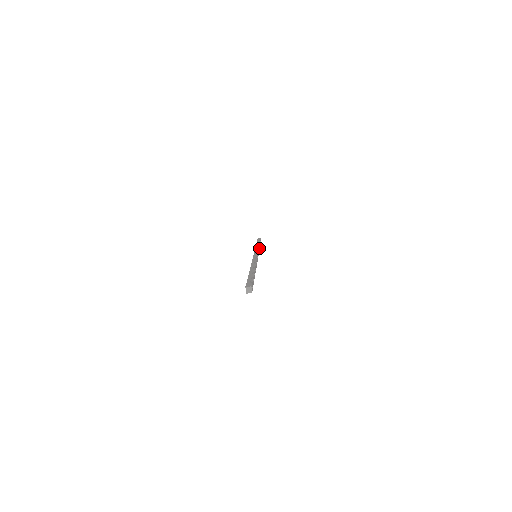
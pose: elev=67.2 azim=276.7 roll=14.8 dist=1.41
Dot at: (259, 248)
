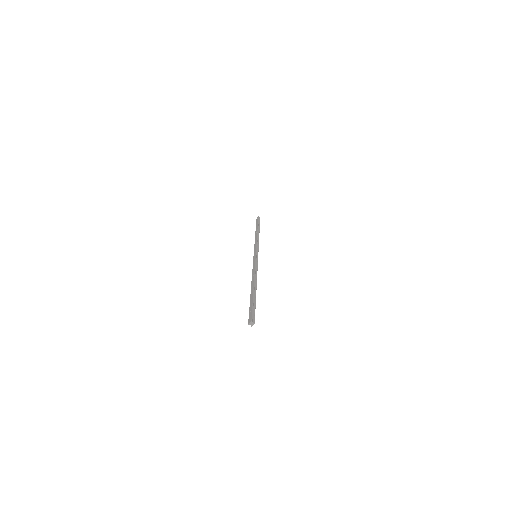
Dot at: occluded
